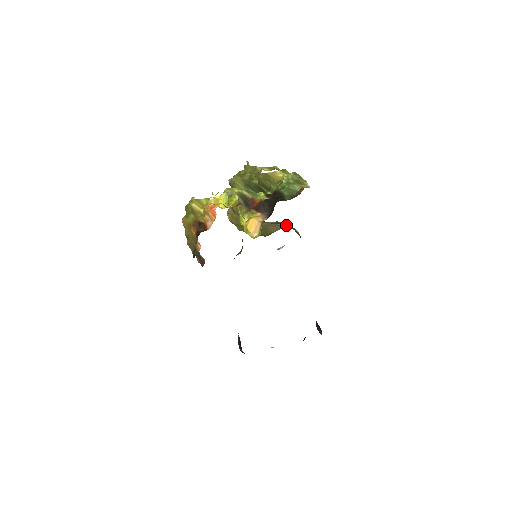
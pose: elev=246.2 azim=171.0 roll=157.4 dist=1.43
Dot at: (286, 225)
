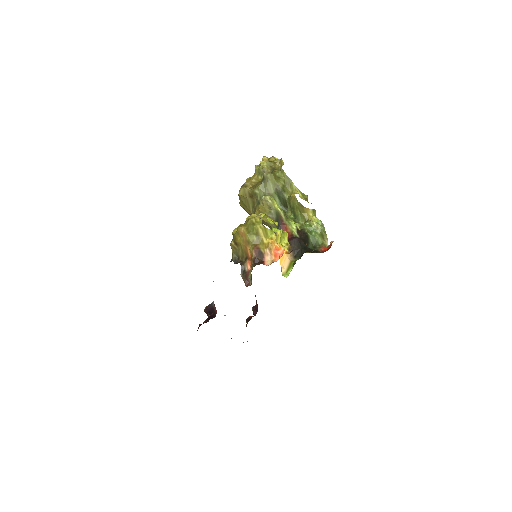
Dot at: occluded
